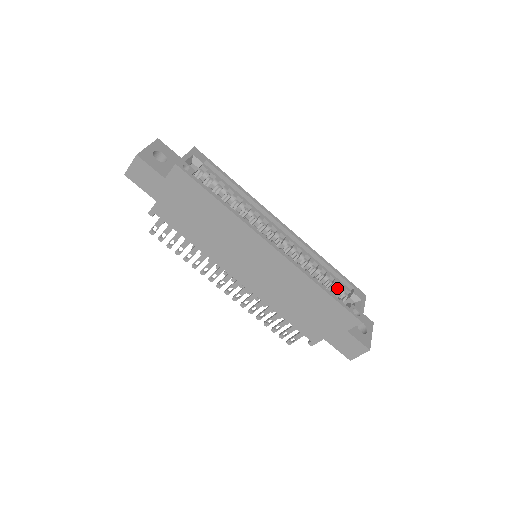
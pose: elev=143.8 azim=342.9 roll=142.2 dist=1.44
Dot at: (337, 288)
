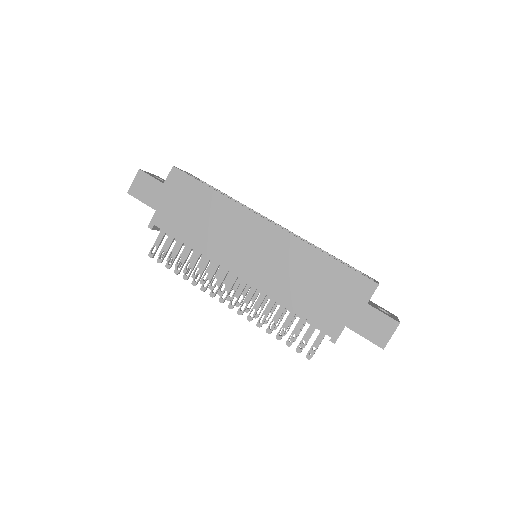
Dot at: occluded
